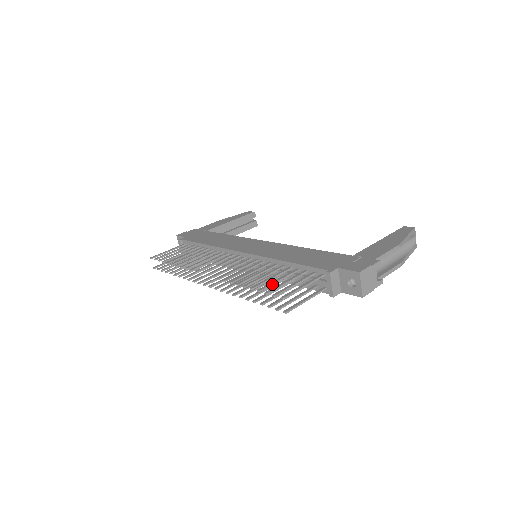
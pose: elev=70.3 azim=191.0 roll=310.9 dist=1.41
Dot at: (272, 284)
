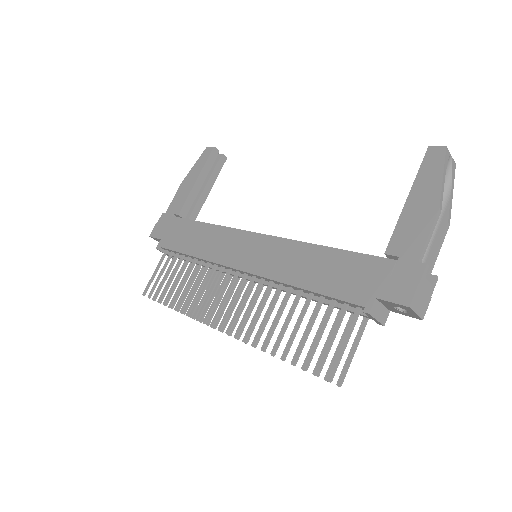
Dot at: (304, 344)
